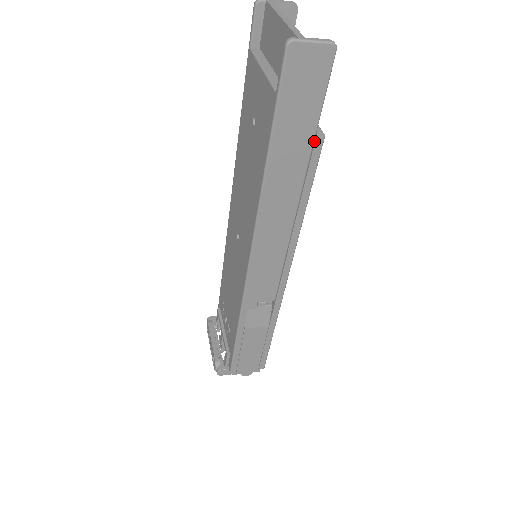
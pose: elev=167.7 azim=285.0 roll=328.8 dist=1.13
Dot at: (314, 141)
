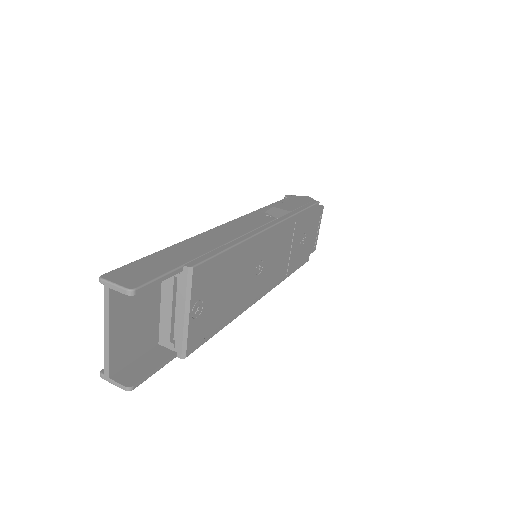
Dot at: occluded
